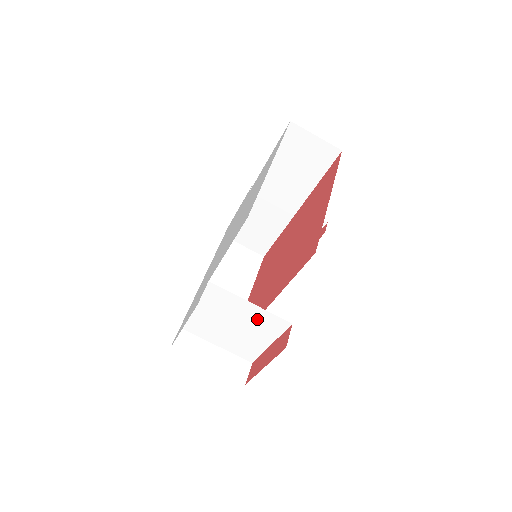
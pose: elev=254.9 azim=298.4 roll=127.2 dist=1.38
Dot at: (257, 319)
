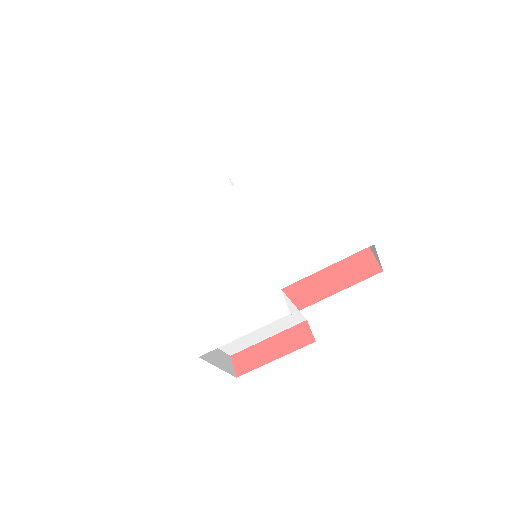
Dot at: (283, 318)
